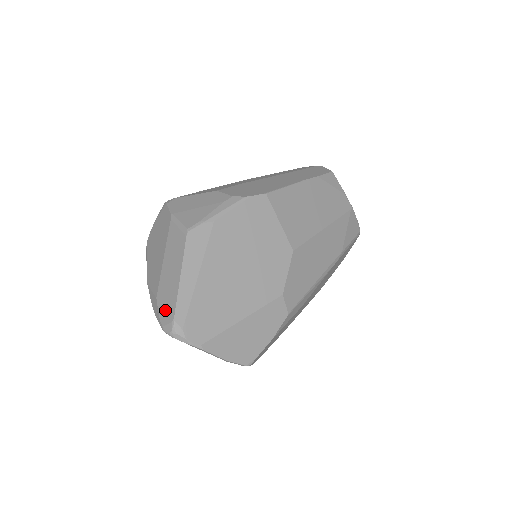
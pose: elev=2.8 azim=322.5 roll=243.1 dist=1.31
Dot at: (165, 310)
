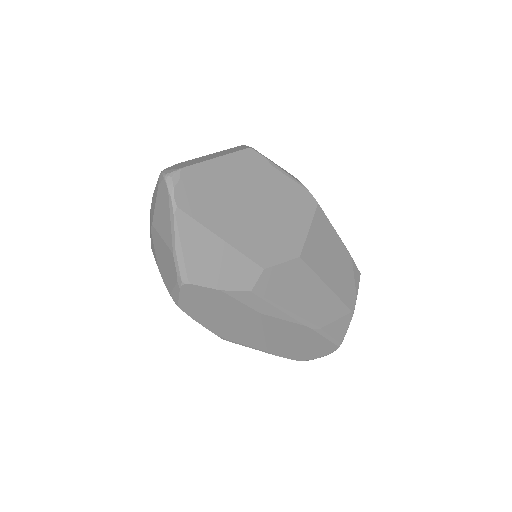
Dot at: (178, 166)
